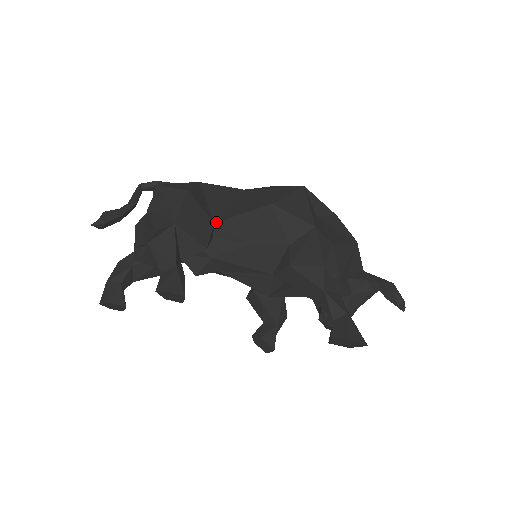
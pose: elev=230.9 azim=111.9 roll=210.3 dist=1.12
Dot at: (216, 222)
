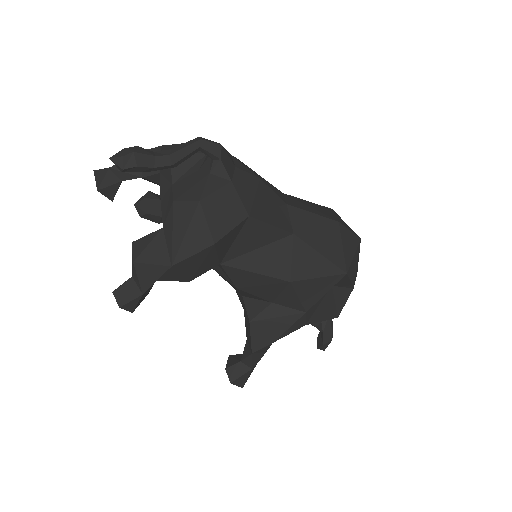
Dot at: (223, 264)
